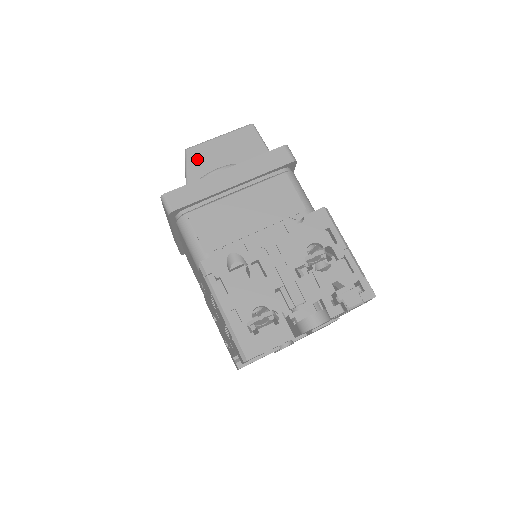
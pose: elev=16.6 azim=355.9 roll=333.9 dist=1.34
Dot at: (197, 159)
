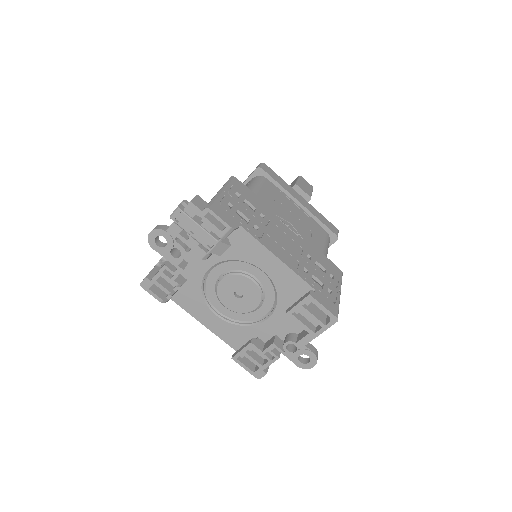
Dot at: occluded
